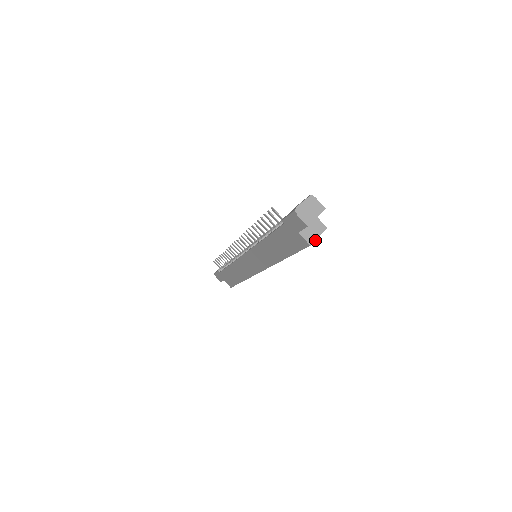
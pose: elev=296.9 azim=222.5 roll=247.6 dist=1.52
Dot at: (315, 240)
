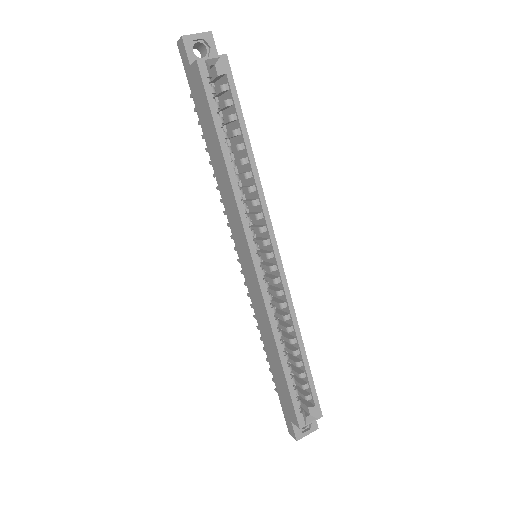
Dot at: (205, 58)
